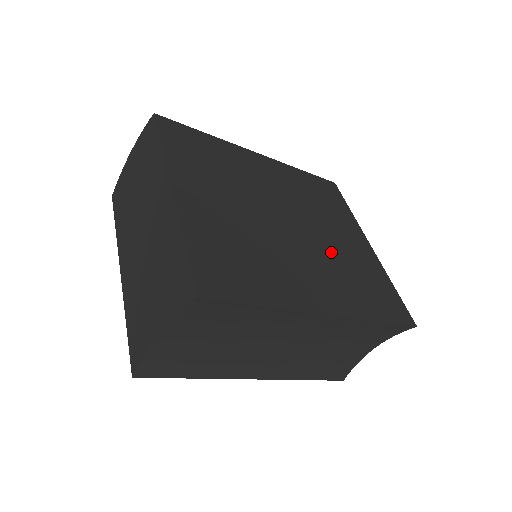
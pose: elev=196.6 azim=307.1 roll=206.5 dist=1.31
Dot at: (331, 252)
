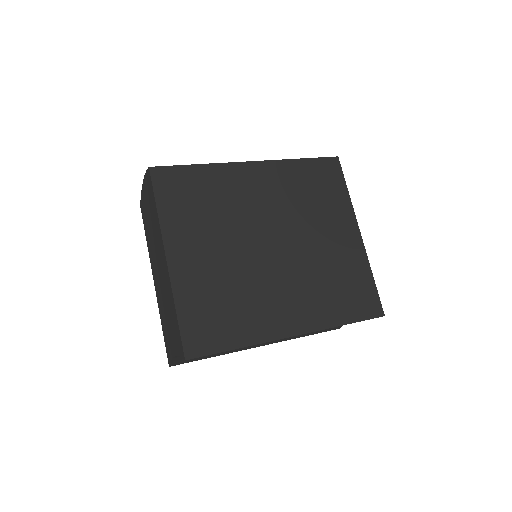
Dot at: (311, 263)
